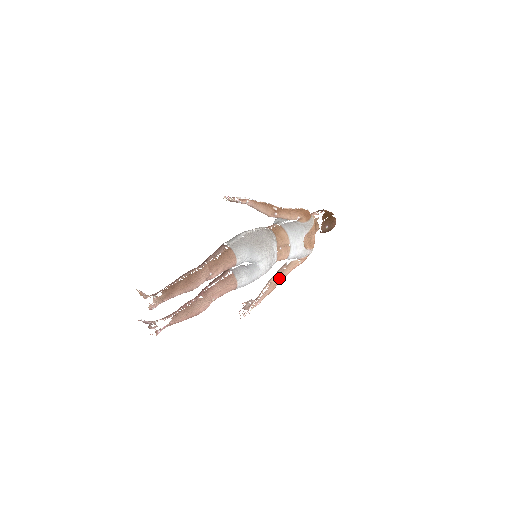
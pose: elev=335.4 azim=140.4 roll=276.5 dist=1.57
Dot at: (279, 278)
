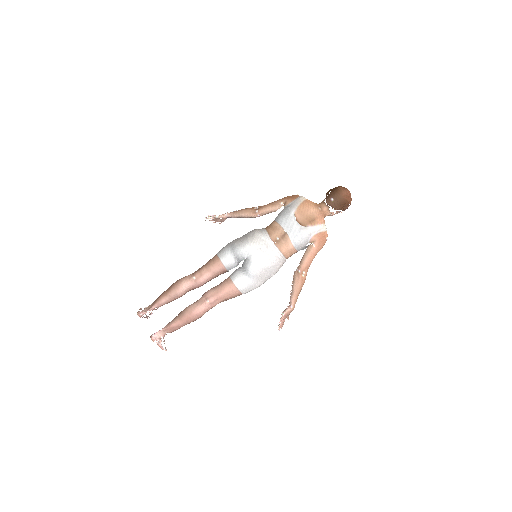
Dot at: (298, 270)
